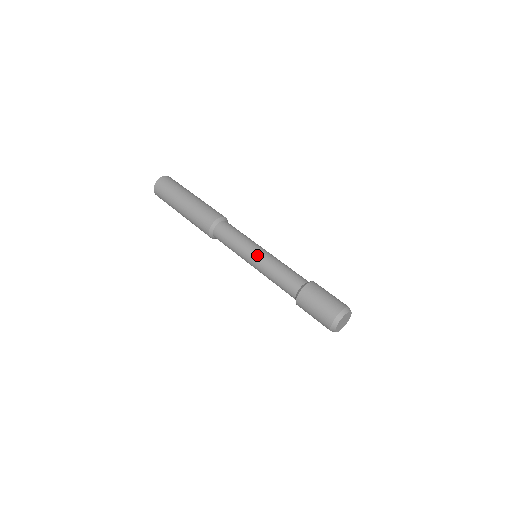
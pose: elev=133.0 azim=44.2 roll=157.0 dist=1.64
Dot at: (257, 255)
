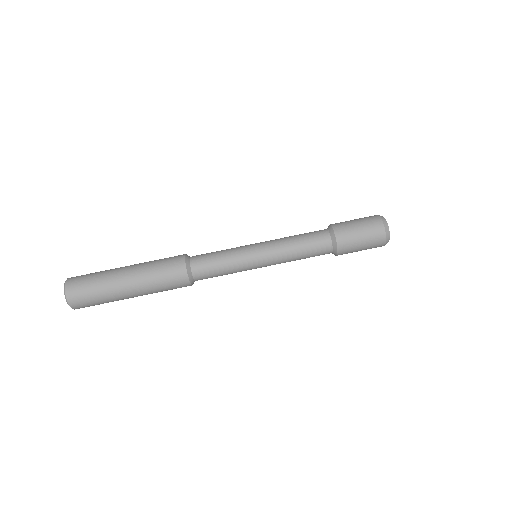
Dot at: (265, 261)
